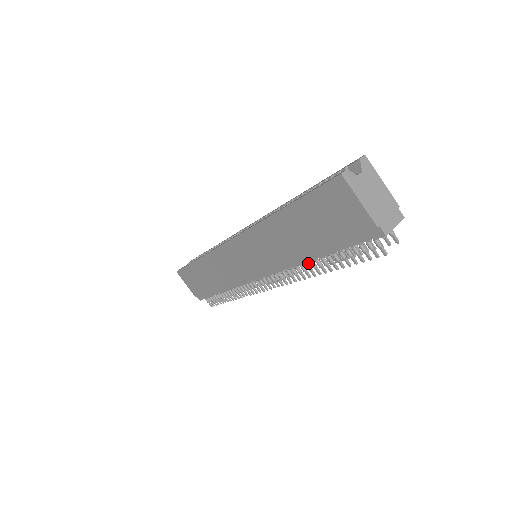
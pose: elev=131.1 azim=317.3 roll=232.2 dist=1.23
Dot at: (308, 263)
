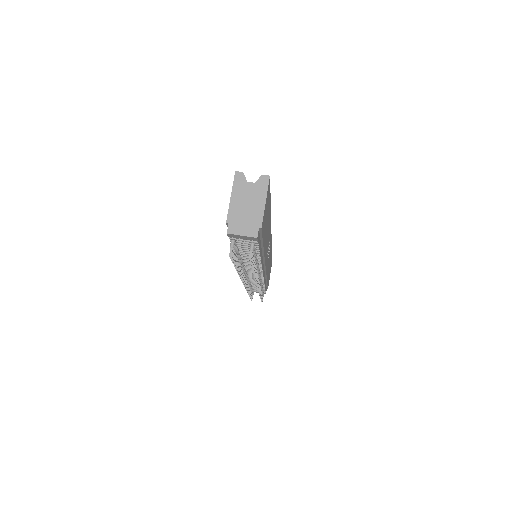
Dot at: (242, 261)
